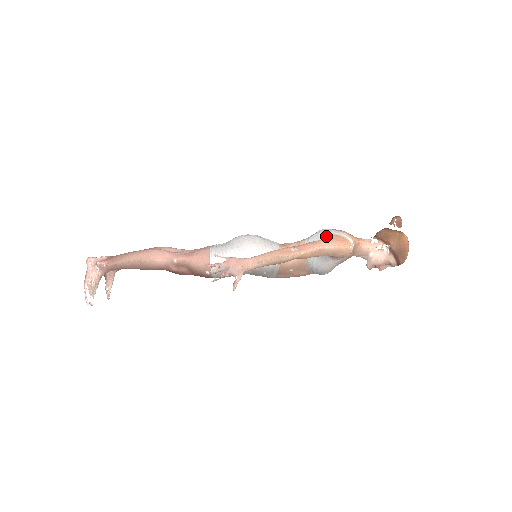
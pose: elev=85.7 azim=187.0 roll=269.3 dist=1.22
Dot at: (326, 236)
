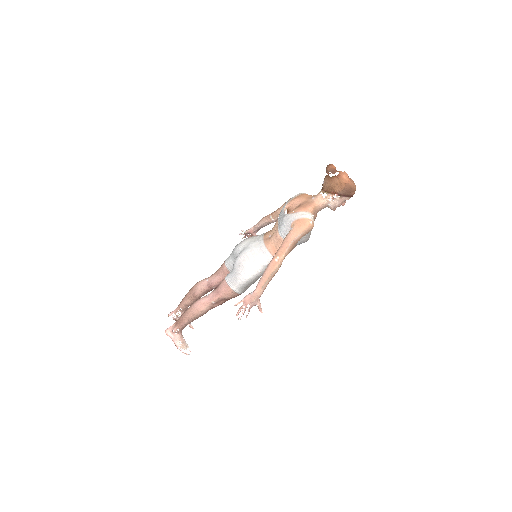
Dot at: (290, 225)
